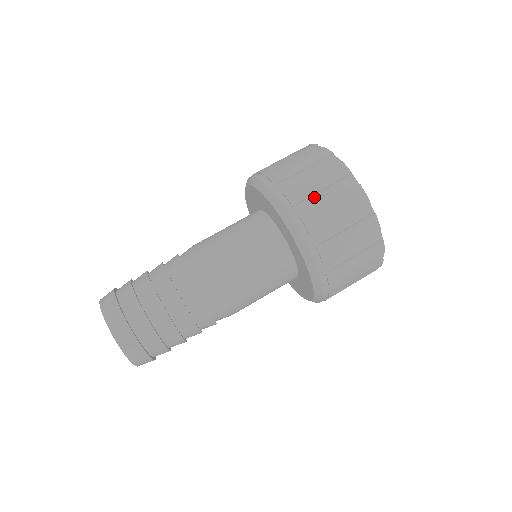
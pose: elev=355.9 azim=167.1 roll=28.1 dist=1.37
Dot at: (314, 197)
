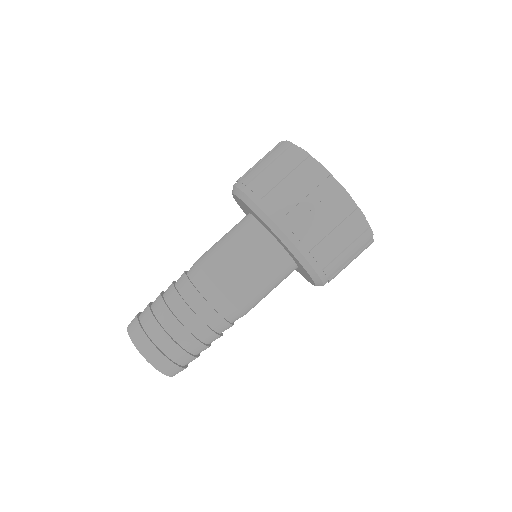
Dot at: (334, 249)
